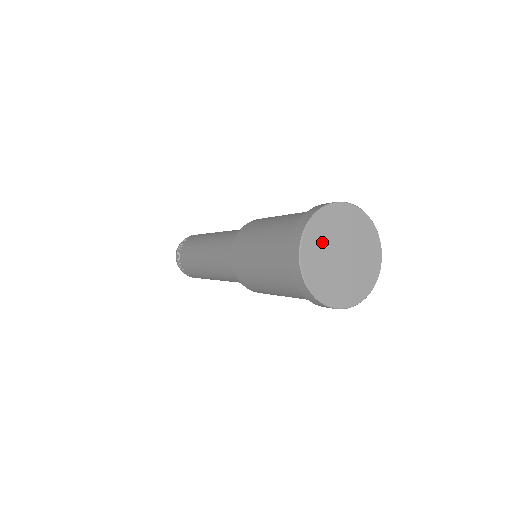
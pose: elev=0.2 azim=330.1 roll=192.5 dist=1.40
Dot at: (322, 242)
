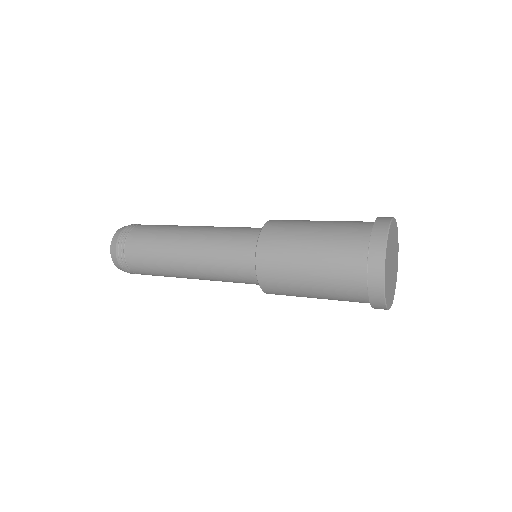
Dot at: (388, 281)
